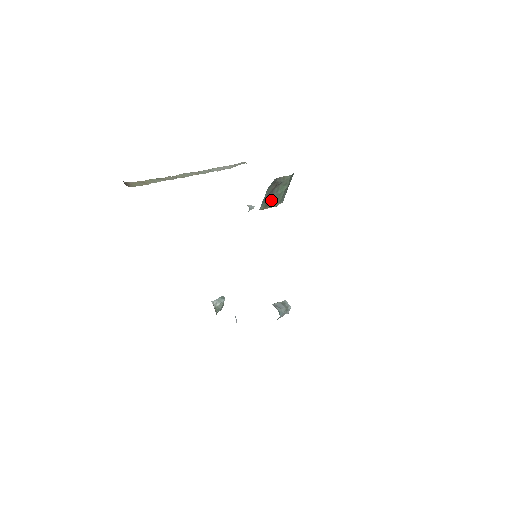
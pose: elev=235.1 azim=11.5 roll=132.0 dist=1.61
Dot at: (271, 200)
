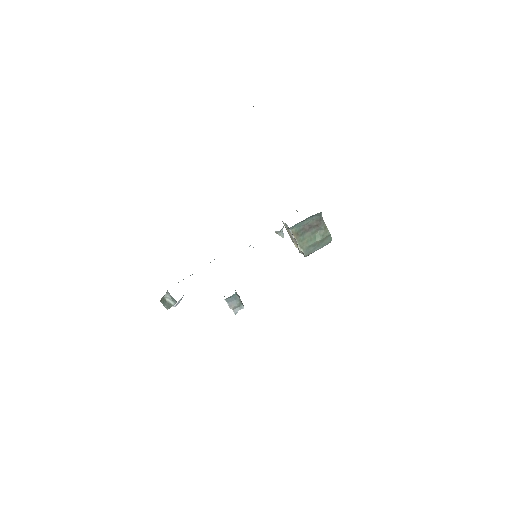
Dot at: (303, 235)
